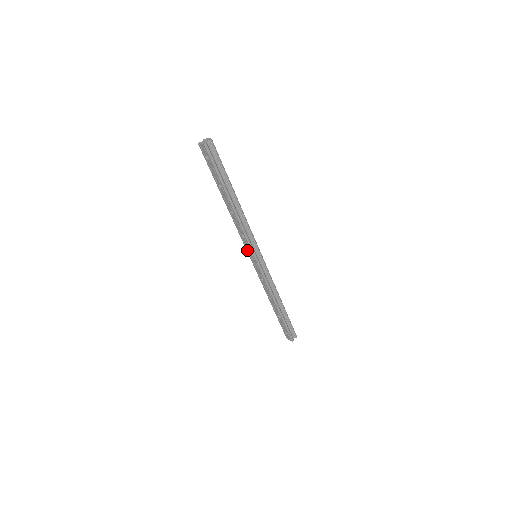
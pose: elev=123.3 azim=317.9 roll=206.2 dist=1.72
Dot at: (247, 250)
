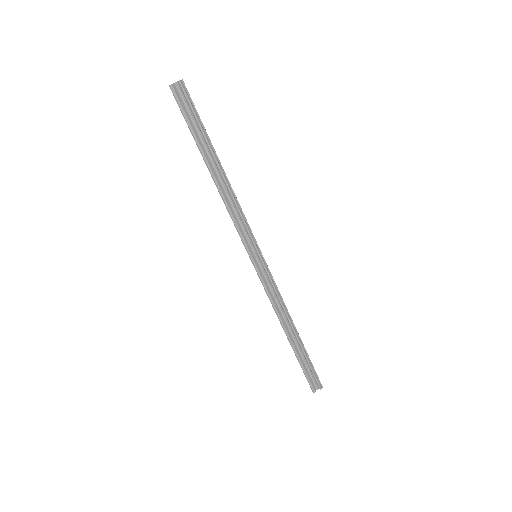
Dot at: occluded
